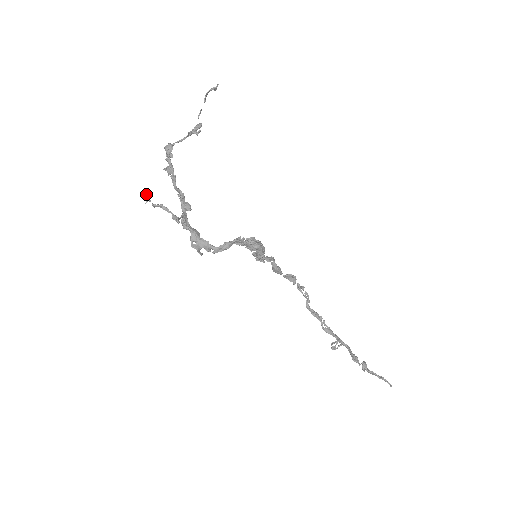
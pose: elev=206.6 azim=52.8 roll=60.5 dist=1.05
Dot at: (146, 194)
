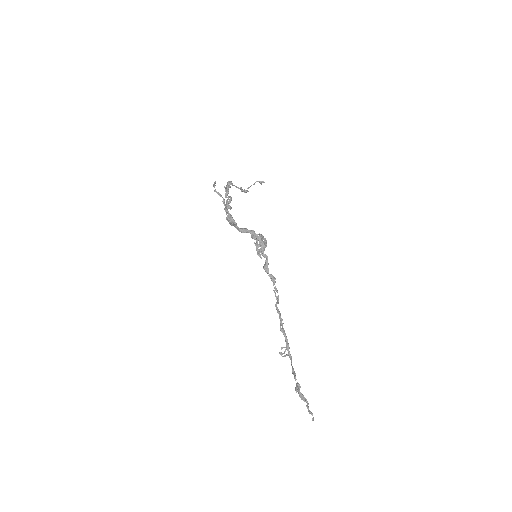
Dot at: (214, 183)
